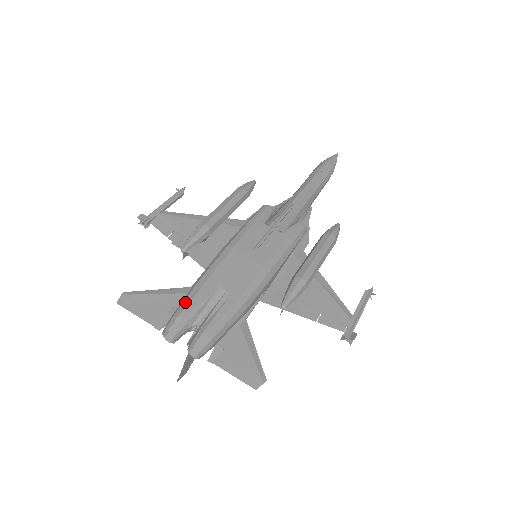
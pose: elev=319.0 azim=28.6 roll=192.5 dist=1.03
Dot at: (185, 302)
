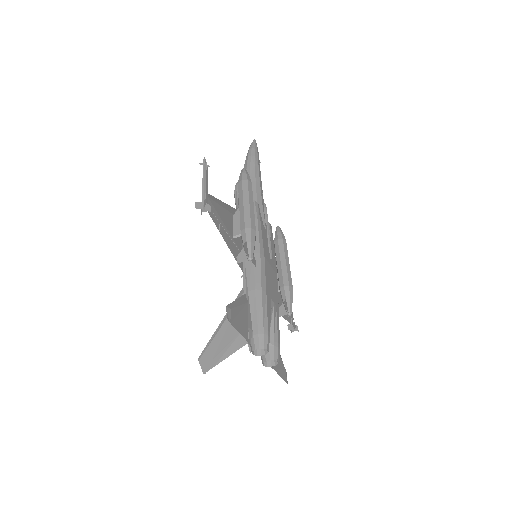
Dot at: (264, 318)
